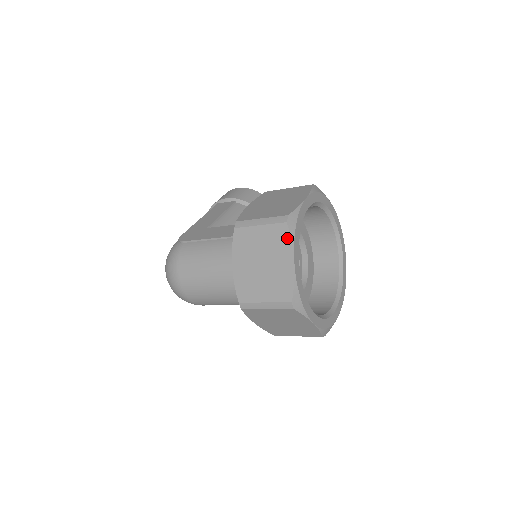
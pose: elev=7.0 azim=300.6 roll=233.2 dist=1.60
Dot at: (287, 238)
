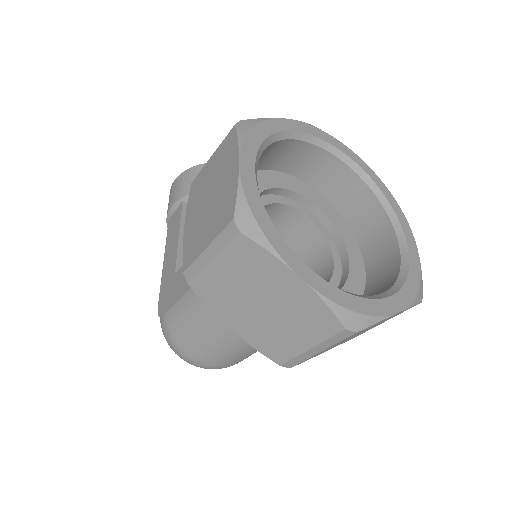
Dot at: (261, 253)
